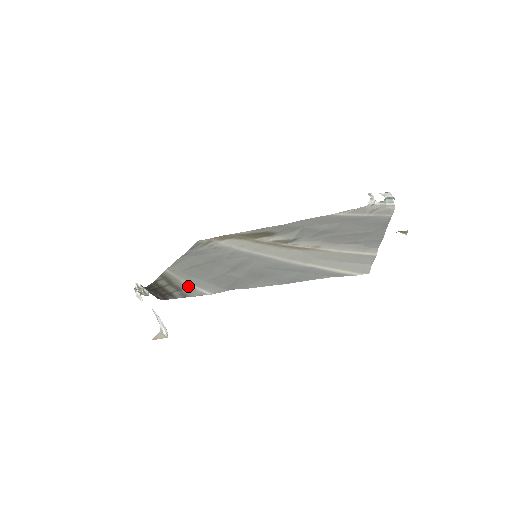
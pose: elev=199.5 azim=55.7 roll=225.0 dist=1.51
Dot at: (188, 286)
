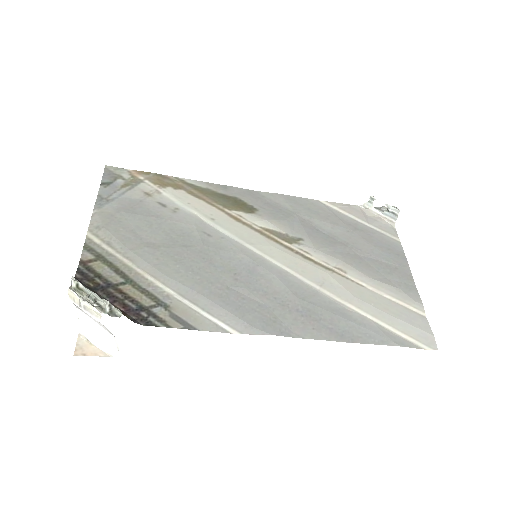
Dot at: (175, 299)
